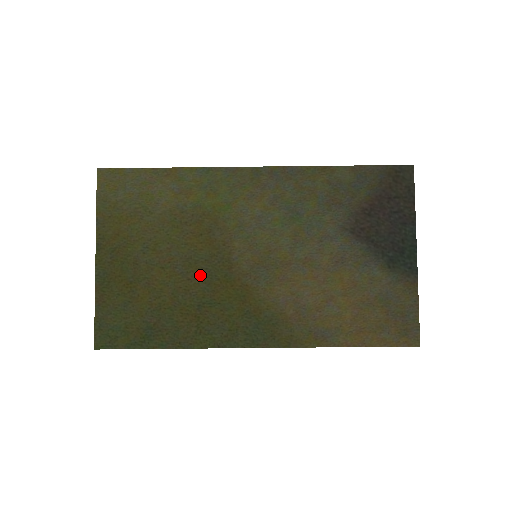
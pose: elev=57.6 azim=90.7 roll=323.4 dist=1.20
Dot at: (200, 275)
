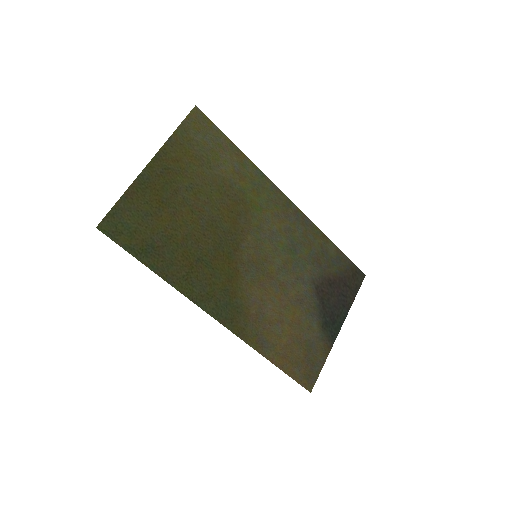
Dot at: (214, 238)
